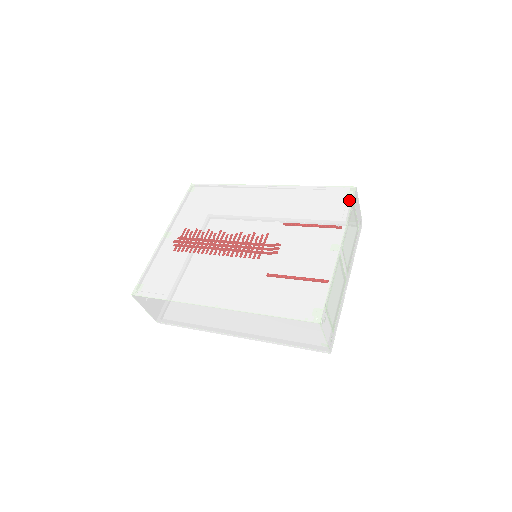
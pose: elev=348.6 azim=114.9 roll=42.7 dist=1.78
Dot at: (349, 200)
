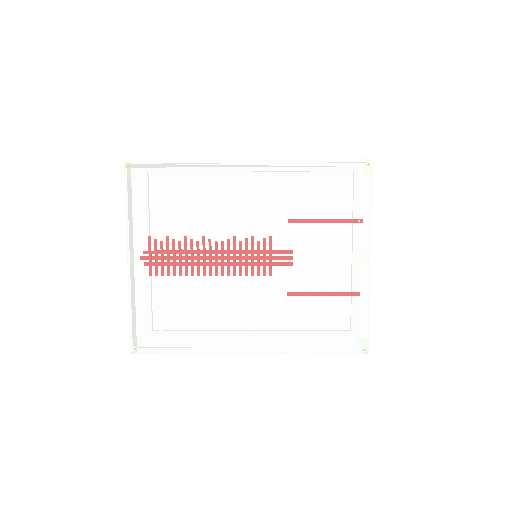
Dot at: (368, 184)
